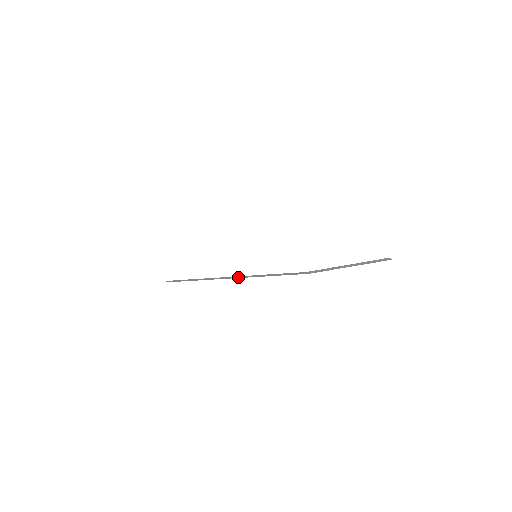
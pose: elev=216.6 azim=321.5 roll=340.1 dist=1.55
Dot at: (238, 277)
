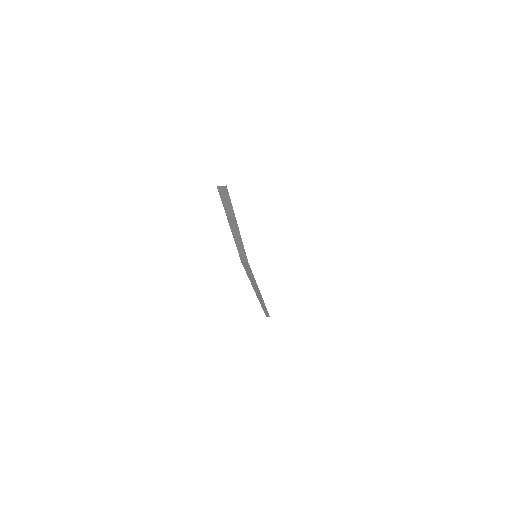
Dot at: (258, 293)
